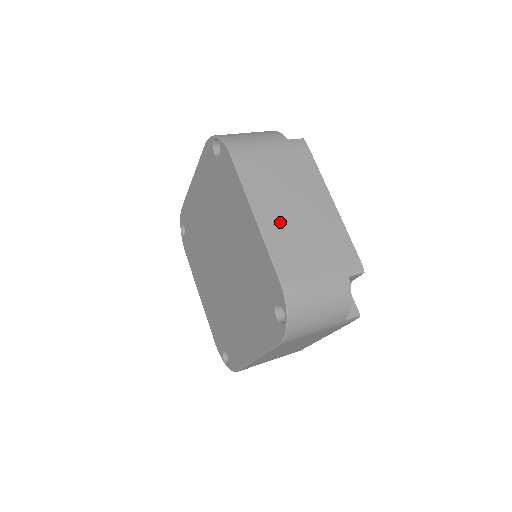
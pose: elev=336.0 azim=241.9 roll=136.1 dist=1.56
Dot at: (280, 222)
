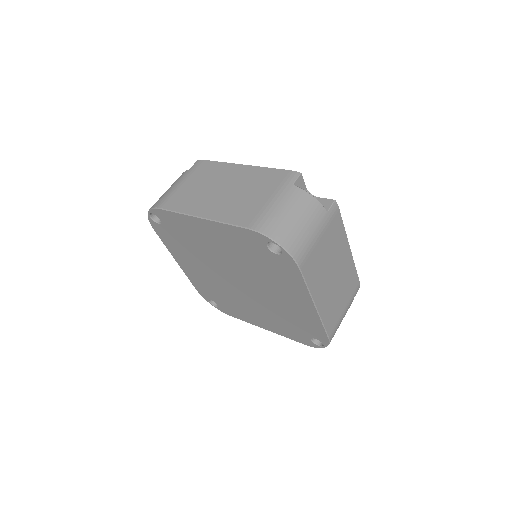
Dot at: (327, 298)
